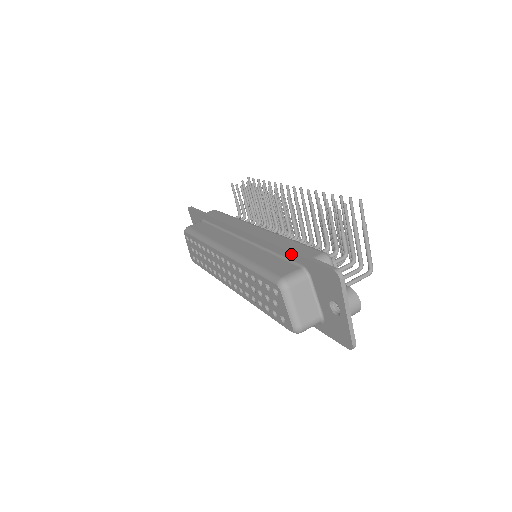
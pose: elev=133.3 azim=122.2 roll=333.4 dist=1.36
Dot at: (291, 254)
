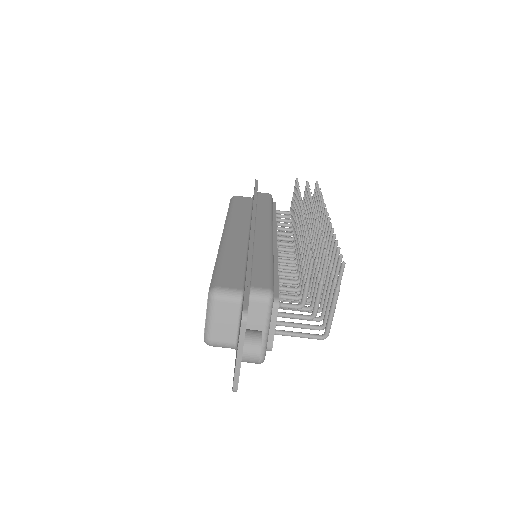
Dot at: (246, 272)
